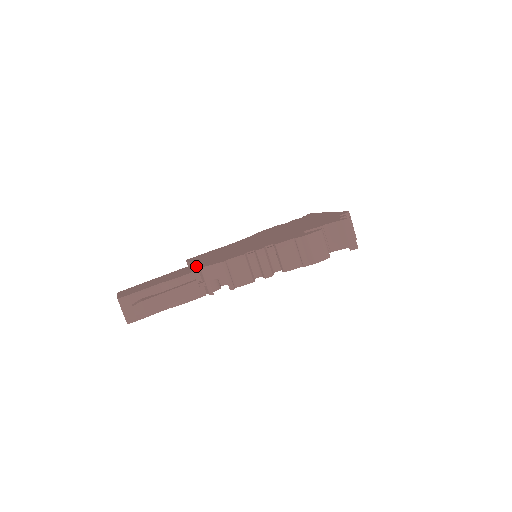
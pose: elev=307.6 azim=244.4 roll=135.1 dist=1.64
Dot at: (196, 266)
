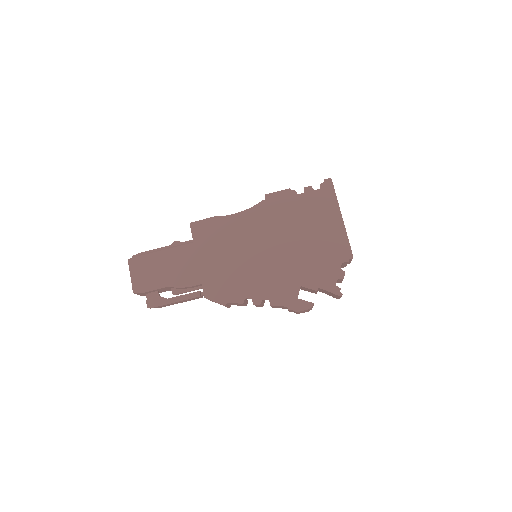
Dot at: (200, 279)
